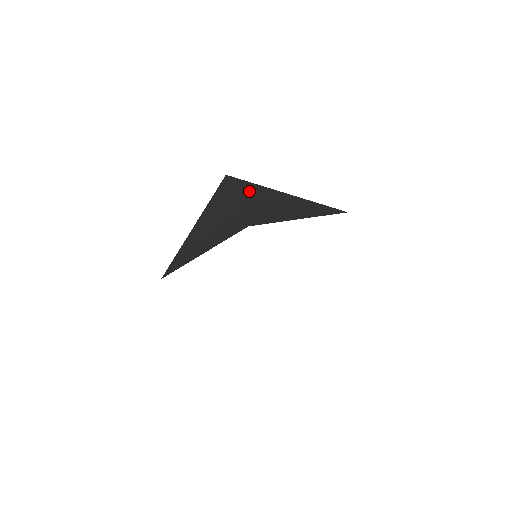
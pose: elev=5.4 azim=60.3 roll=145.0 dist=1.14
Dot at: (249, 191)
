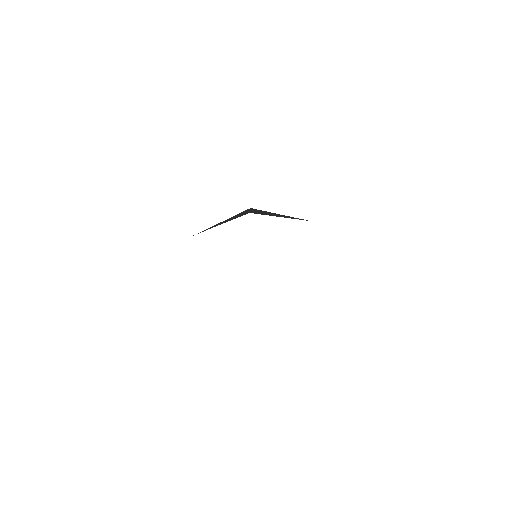
Dot at: (260, 211)
